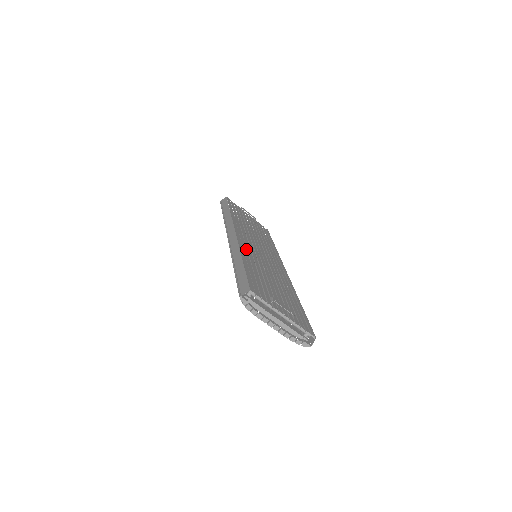
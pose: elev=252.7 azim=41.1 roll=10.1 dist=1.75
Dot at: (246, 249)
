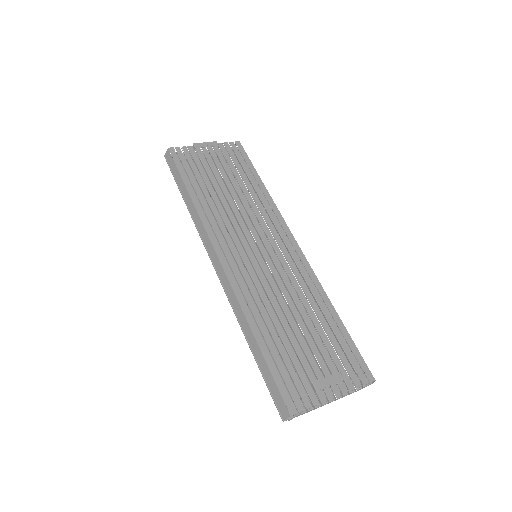
Dot at: (246, 290)
